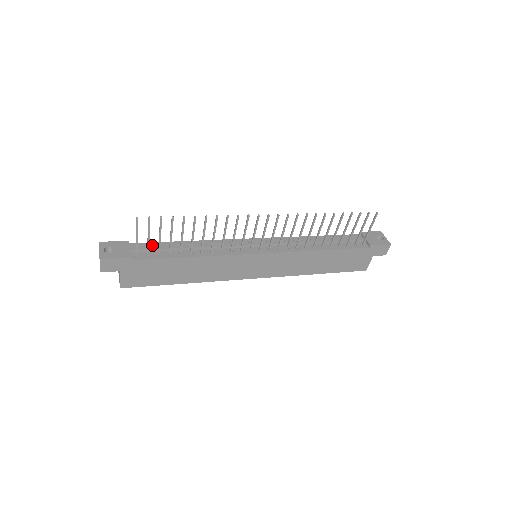
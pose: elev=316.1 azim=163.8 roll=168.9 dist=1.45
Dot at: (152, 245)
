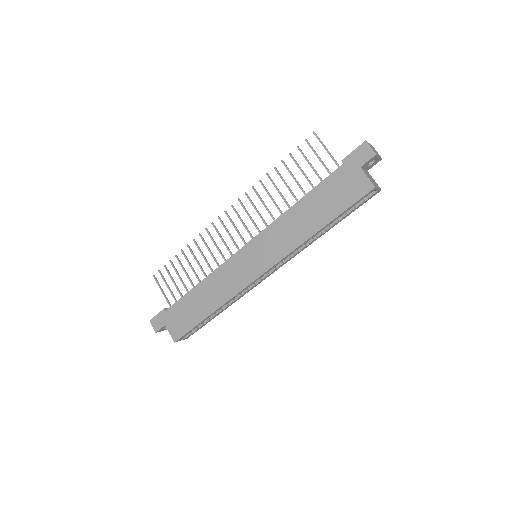
Dot at: occluded
